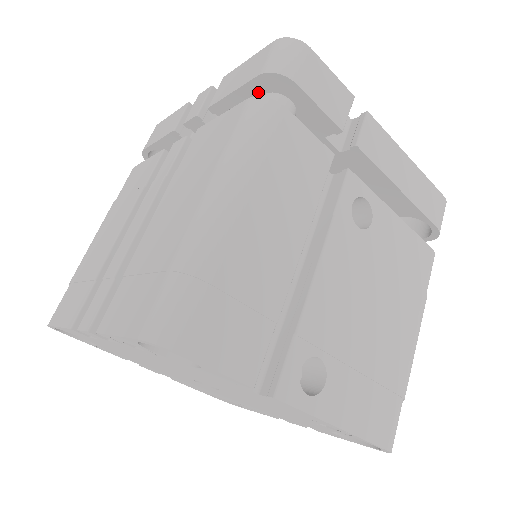
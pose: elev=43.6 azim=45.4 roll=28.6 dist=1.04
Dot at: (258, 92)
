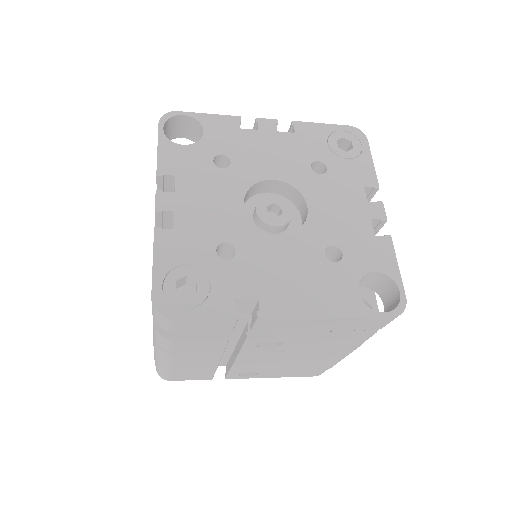
Dot at: occluded
